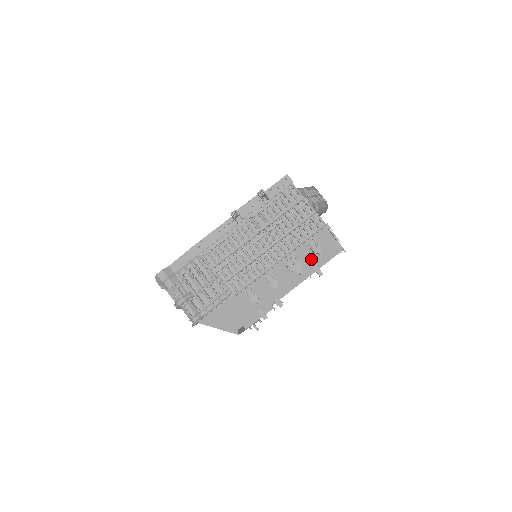
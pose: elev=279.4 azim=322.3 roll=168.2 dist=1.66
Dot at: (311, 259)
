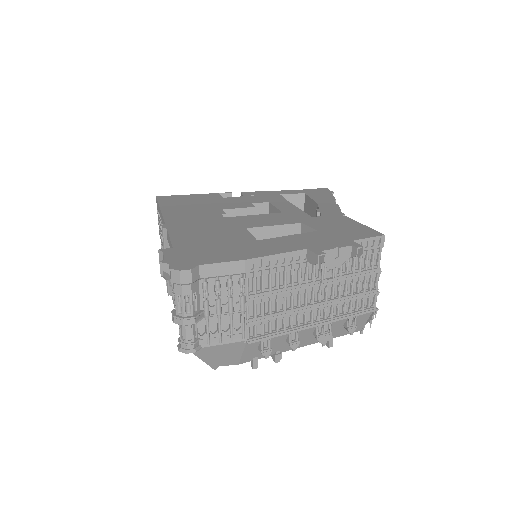
Dot at: (336, 330)
